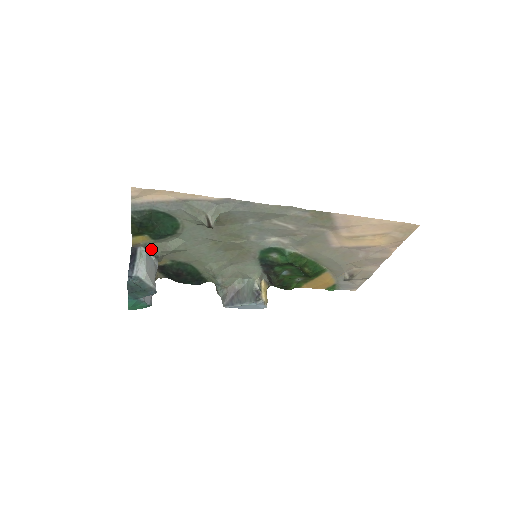
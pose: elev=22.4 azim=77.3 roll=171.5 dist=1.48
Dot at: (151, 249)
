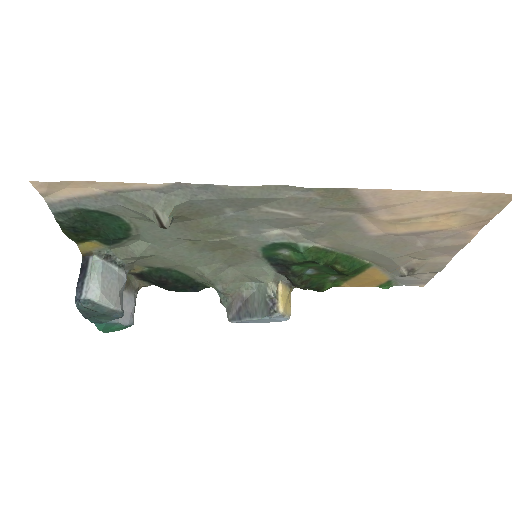
Dot at: (110, 257)
